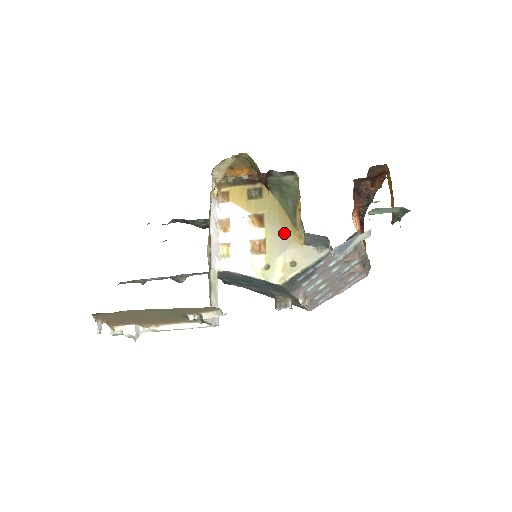
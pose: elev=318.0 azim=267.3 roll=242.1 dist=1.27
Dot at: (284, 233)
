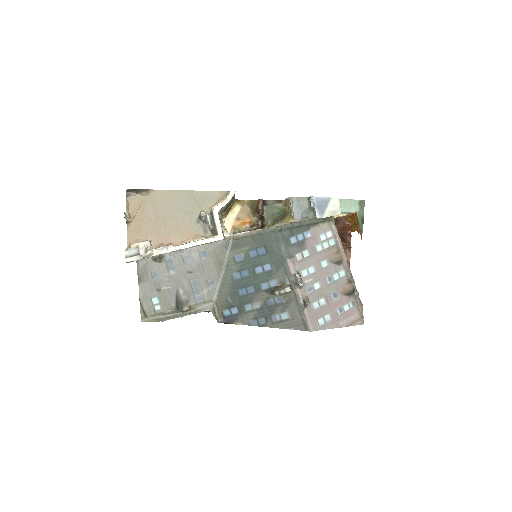
Dot at: occluded
